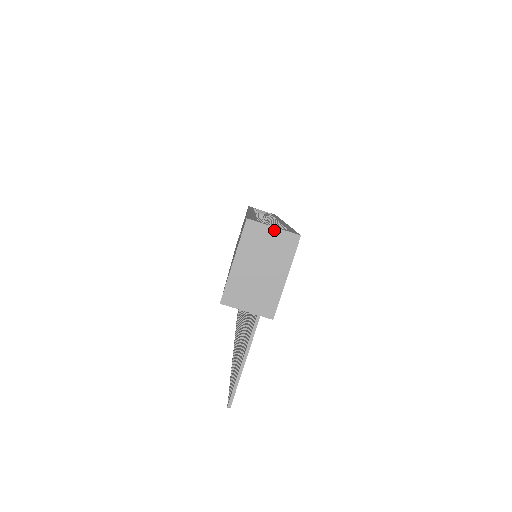
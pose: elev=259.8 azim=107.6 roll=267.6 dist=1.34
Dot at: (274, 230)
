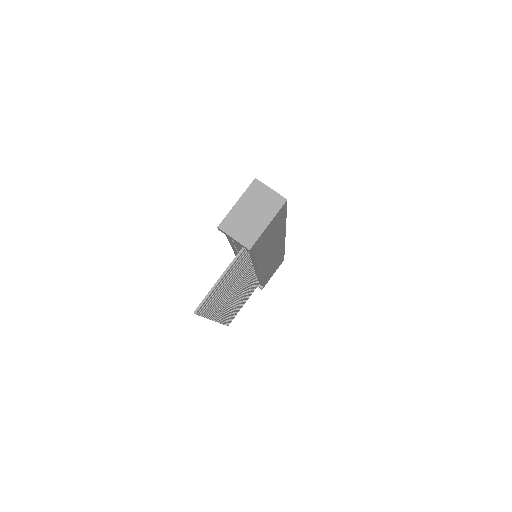
Dot at: (271, 191)
